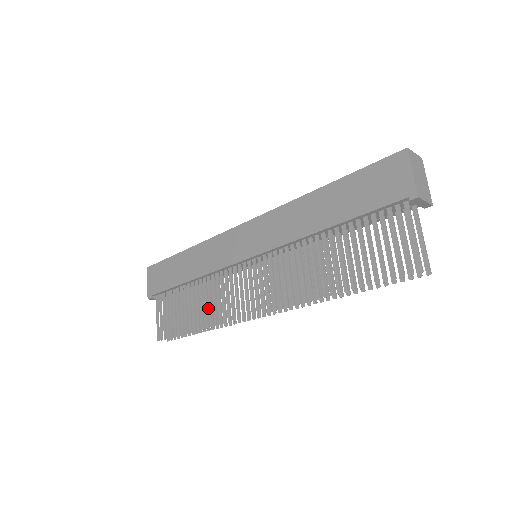
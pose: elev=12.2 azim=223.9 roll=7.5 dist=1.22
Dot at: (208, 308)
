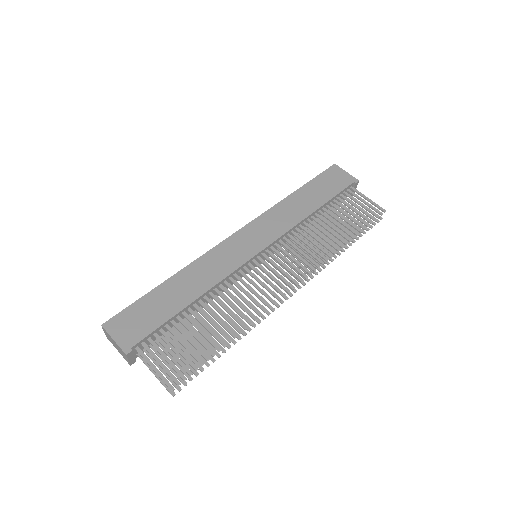
Dot at: occluded
